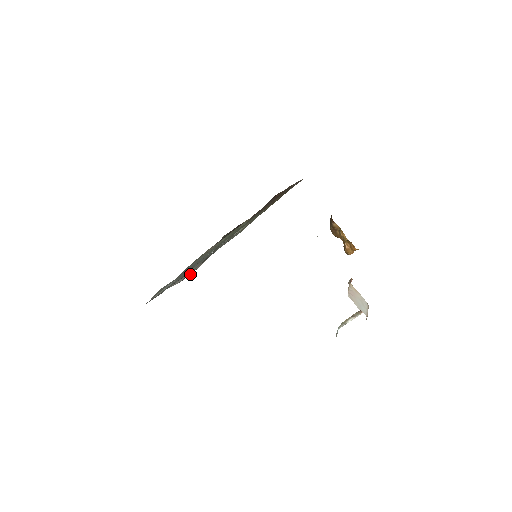
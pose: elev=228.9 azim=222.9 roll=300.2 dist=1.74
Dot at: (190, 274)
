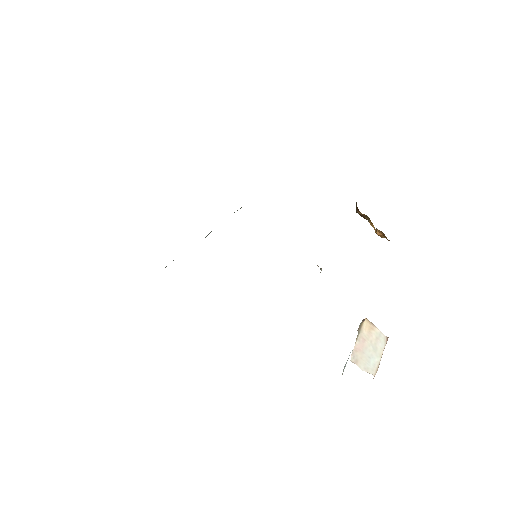
Dot at: occluded
